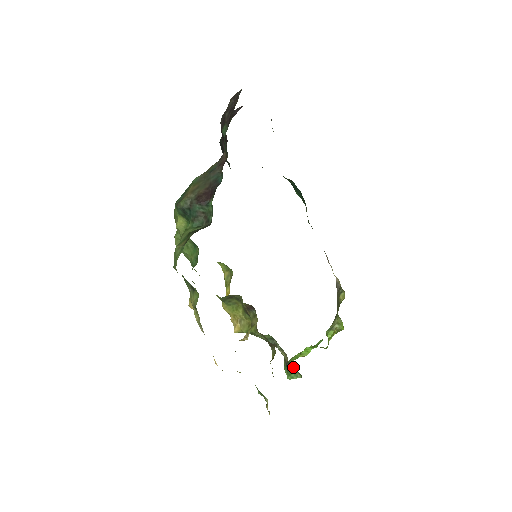
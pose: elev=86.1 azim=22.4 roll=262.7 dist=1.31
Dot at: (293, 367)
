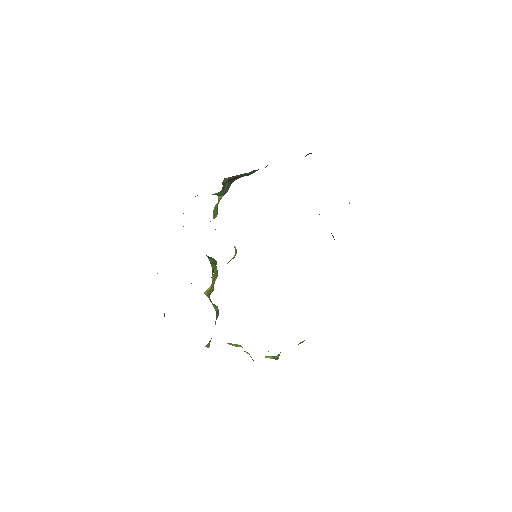
Dot at: occluded
